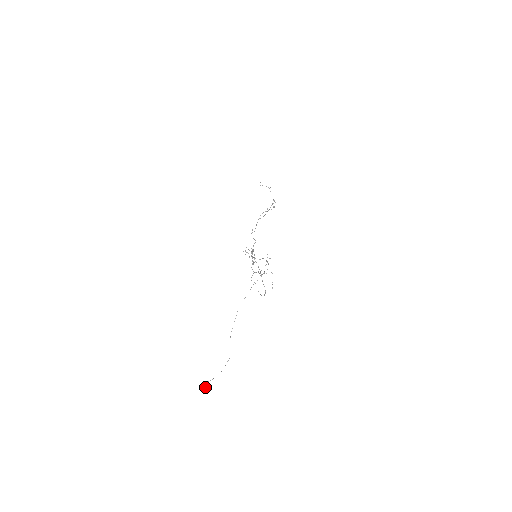
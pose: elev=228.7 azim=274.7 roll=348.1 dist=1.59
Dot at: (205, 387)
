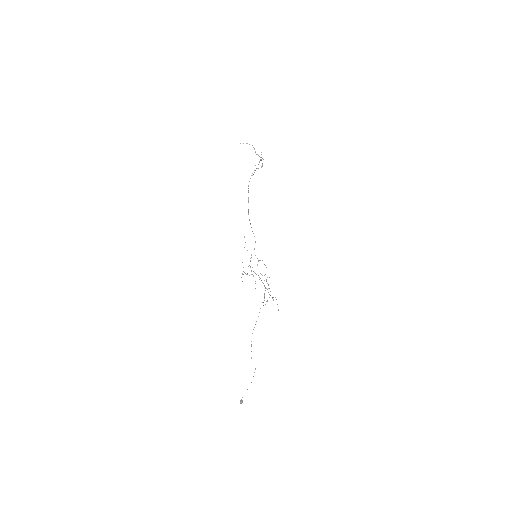
Dot at: occluded
